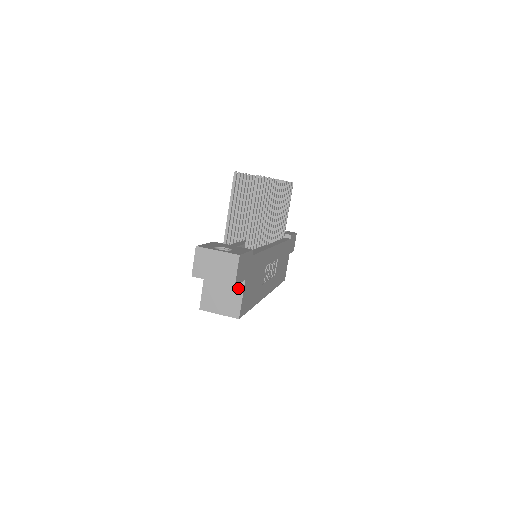
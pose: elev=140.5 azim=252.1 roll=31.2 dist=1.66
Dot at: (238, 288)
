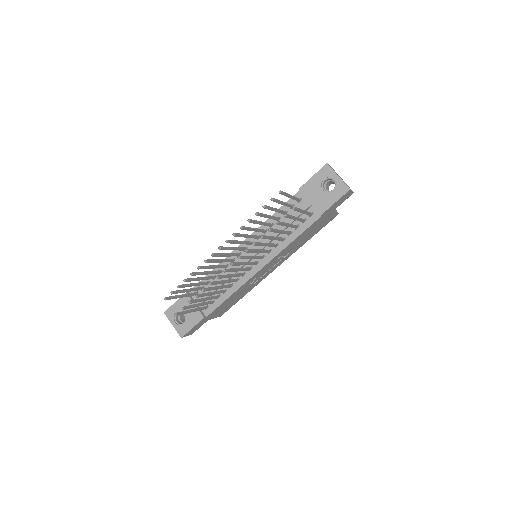
Dot at: occluded
